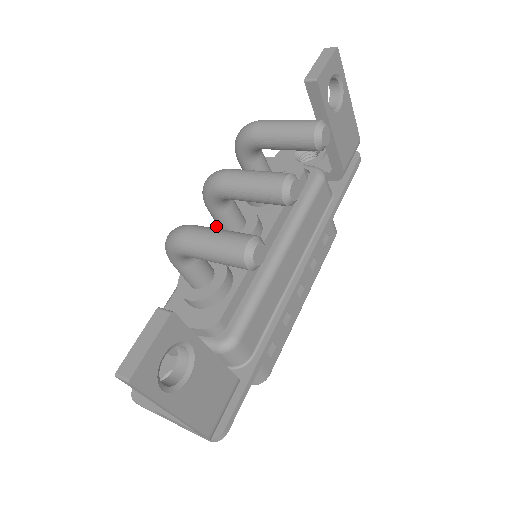
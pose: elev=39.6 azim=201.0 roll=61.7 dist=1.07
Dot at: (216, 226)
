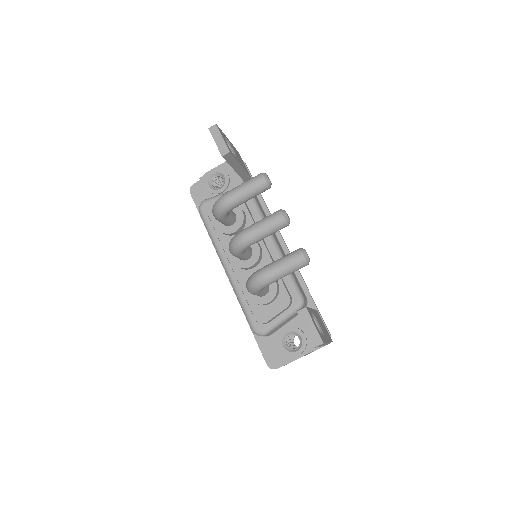
Dot at: (235, 261)
